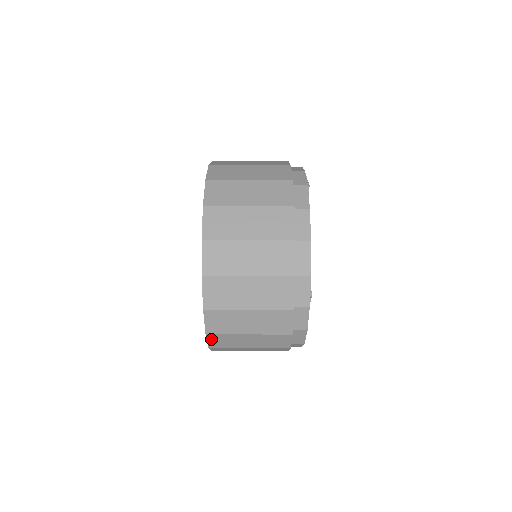
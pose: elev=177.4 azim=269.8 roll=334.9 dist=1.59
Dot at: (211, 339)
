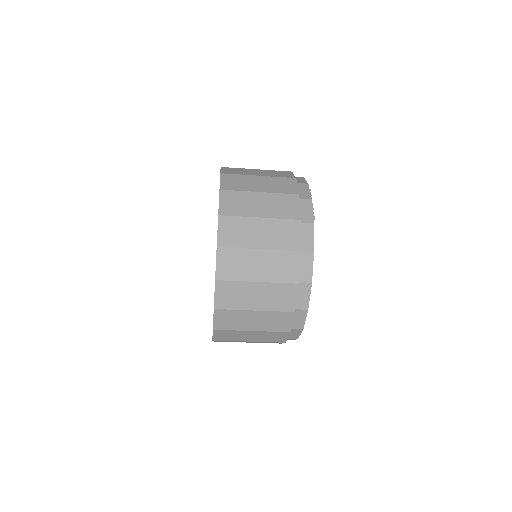
Dot at: occluded
